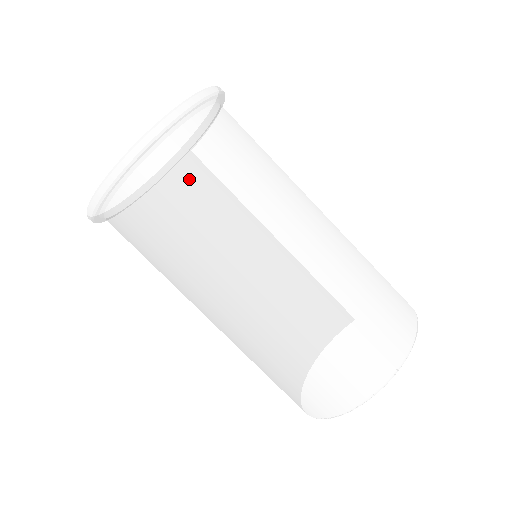
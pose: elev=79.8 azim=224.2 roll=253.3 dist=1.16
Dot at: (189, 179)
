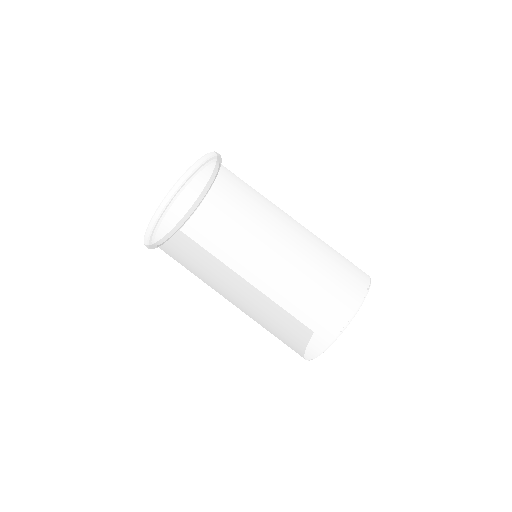
Dot at: (232, 178)
